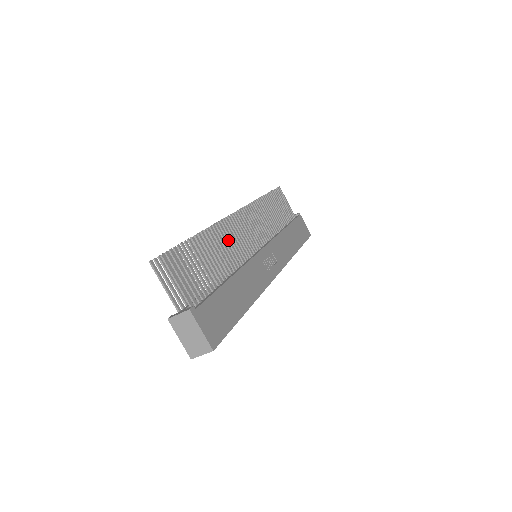
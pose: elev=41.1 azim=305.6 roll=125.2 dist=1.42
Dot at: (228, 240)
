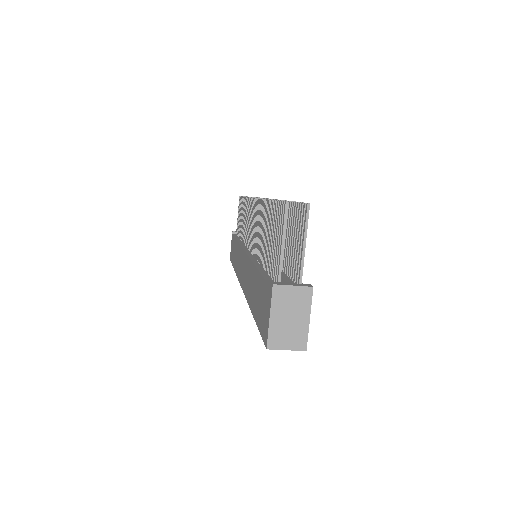
Dot at: occluded
